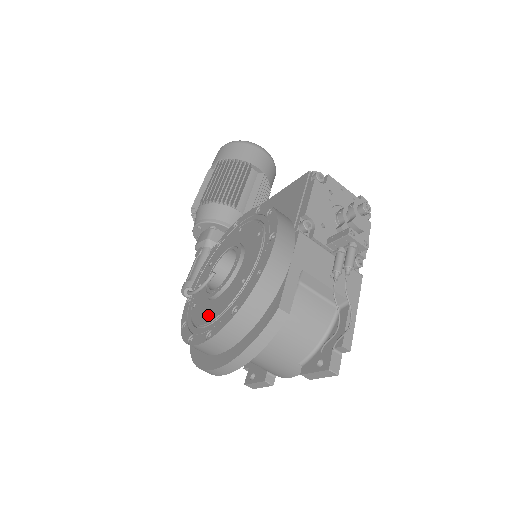
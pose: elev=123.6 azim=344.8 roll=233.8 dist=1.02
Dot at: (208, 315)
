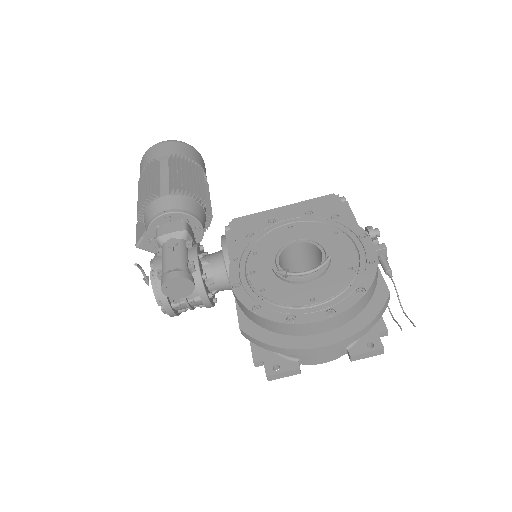
Dot at: (310, 296)
